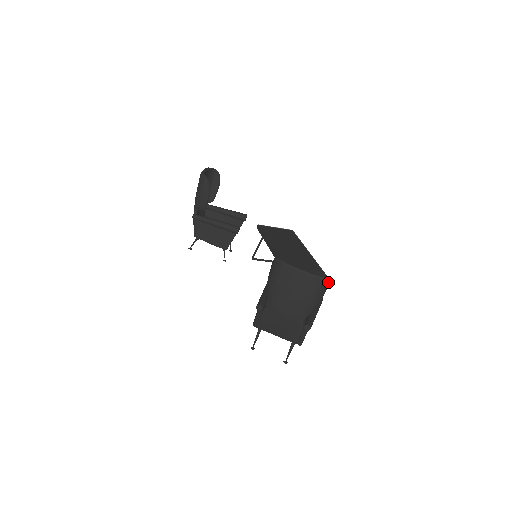
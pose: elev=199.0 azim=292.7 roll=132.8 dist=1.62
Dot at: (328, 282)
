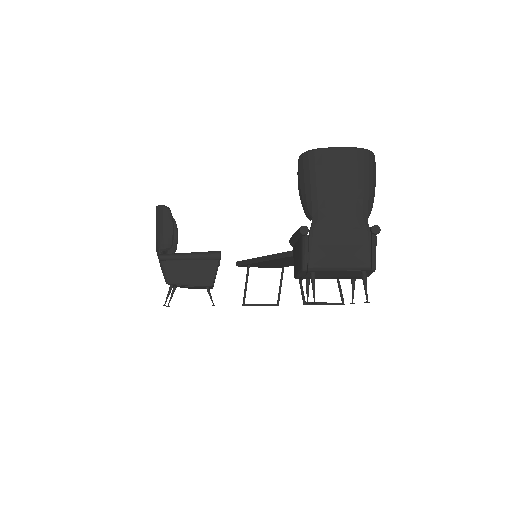
Dot at: (374, 159)
